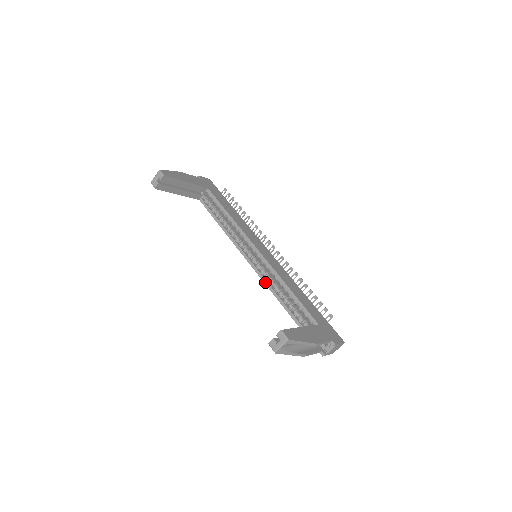
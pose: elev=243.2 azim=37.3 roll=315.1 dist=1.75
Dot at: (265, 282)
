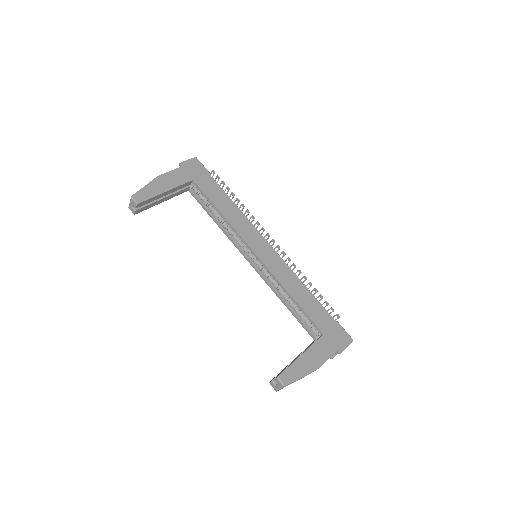
Dot at: (269, 285)
